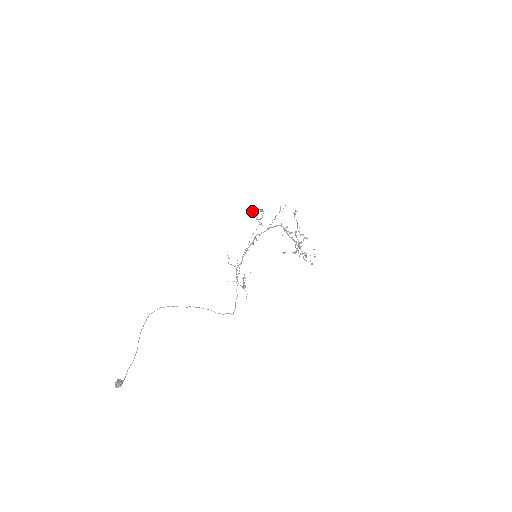
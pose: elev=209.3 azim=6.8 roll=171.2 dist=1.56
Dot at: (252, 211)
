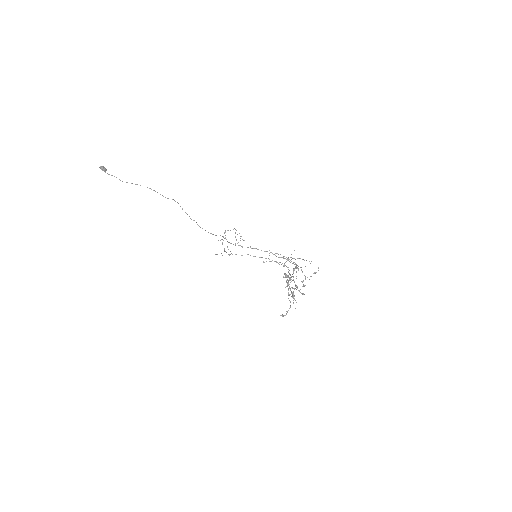
Dot at: occluded
